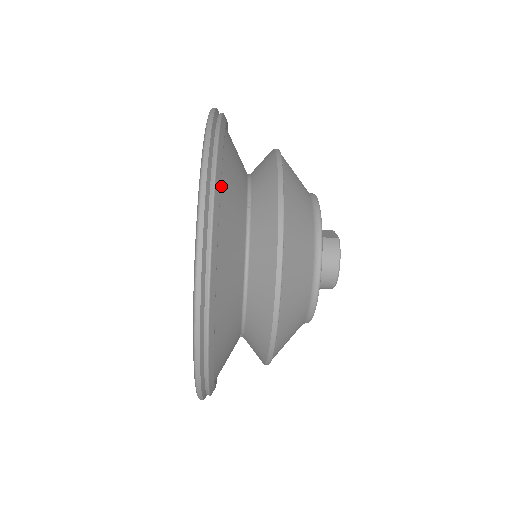
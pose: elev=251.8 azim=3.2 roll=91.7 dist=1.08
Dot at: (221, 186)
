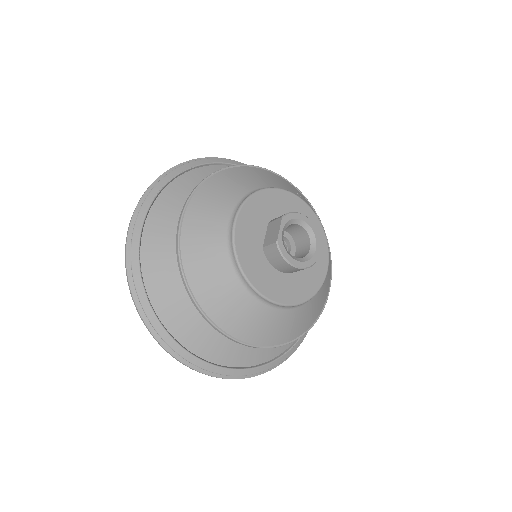
Dot at: (158, 306)
